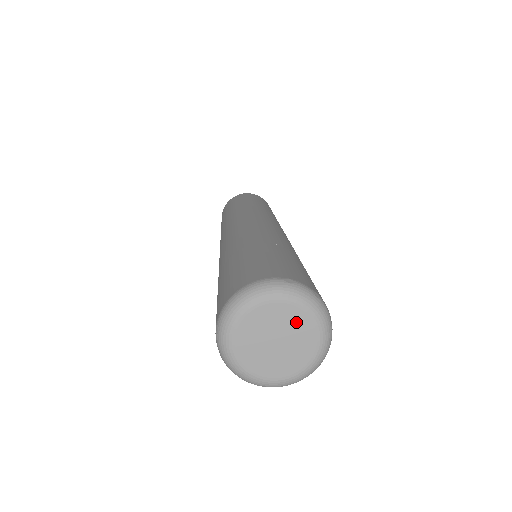
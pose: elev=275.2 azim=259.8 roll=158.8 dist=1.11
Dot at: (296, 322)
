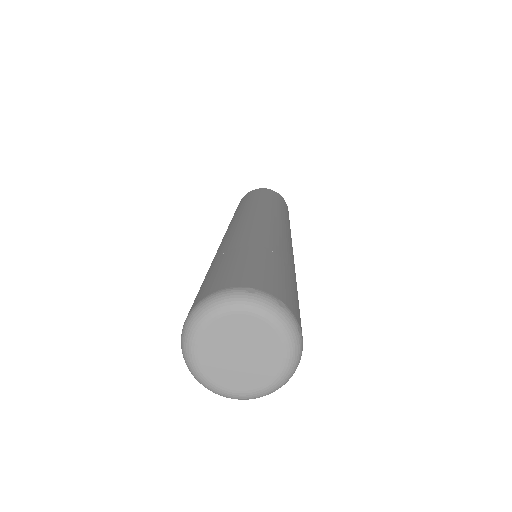
Dot at: (259, 333)
